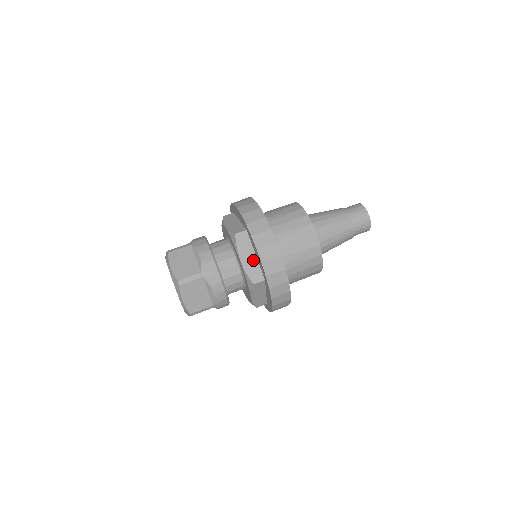
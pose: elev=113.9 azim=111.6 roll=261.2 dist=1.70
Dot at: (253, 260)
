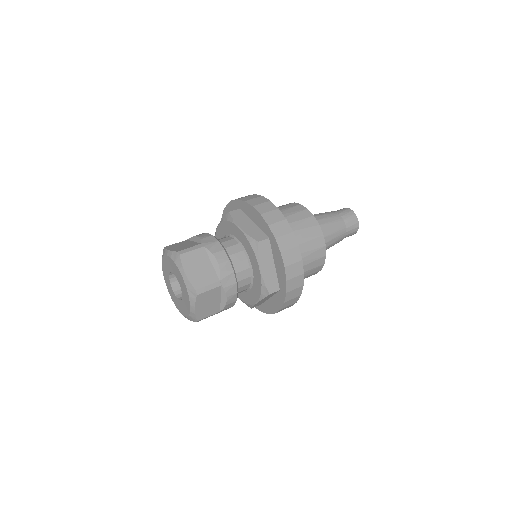
Dot at: (252, 226)
